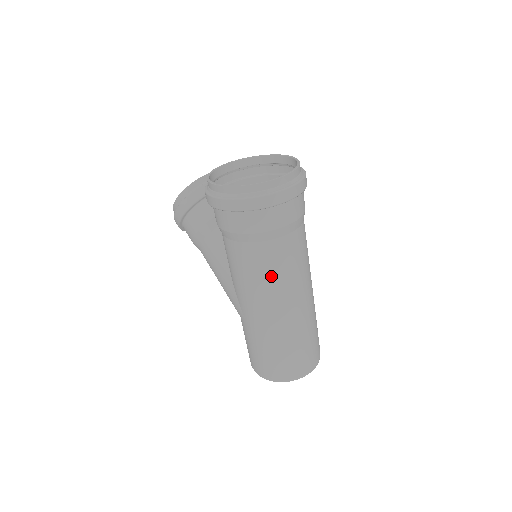
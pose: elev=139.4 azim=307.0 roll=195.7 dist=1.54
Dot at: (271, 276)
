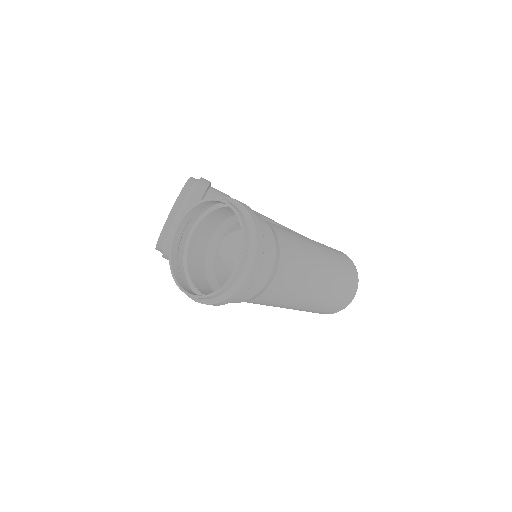
Dot at: (280, 300)
